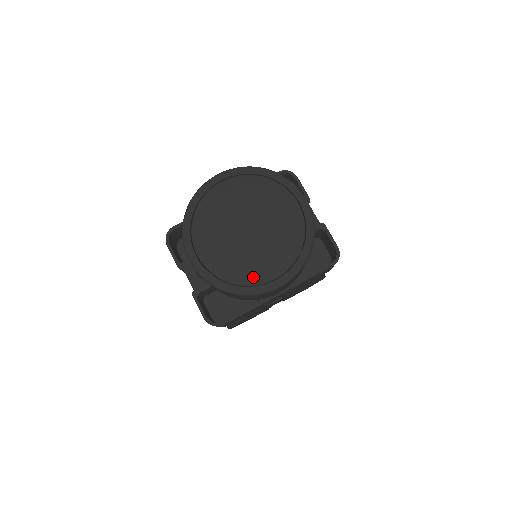
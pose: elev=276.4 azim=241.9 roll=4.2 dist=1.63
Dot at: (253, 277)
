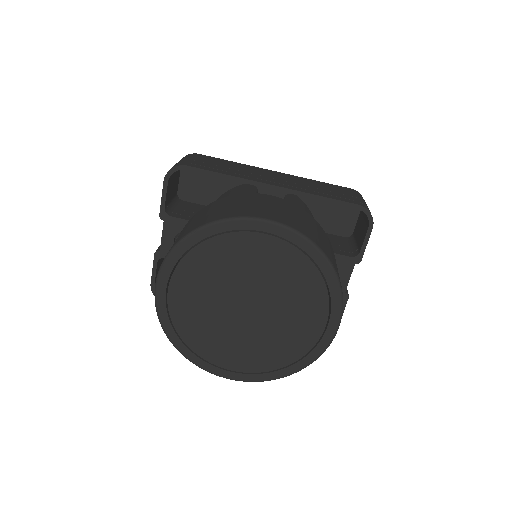
Dot at: (211, 353)
